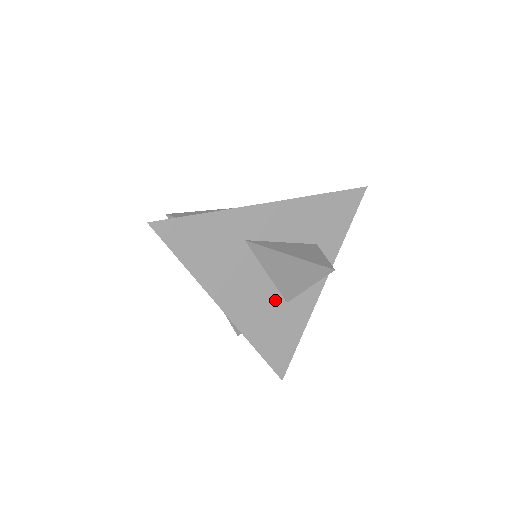
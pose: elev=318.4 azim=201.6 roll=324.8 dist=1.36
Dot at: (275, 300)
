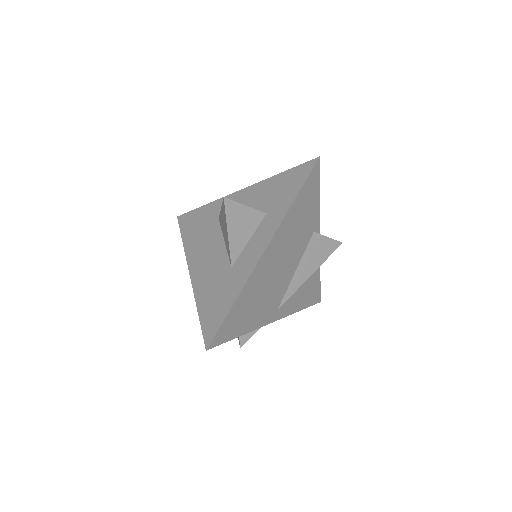
Dot at: (224, 265)
